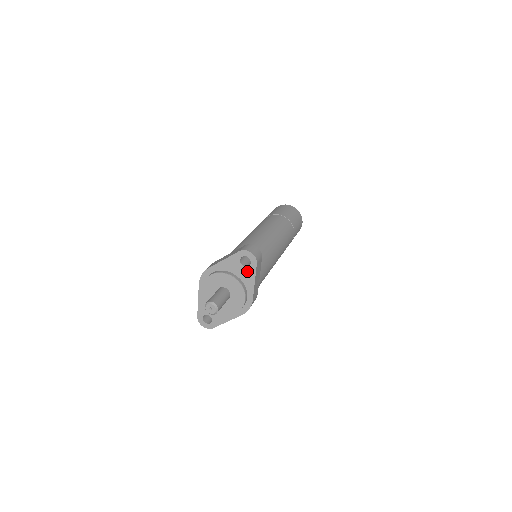
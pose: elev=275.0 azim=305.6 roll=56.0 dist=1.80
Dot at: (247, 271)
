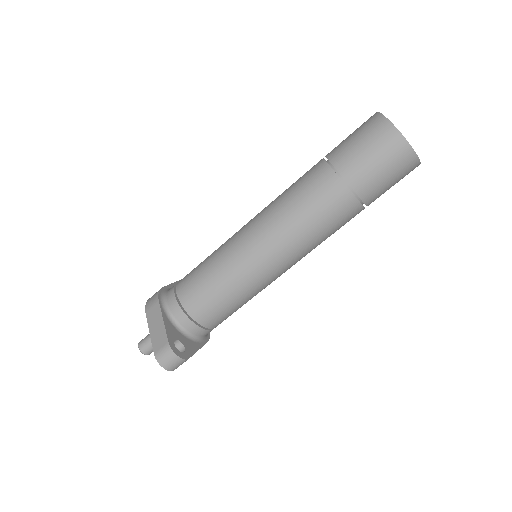
Dot at: occluded
